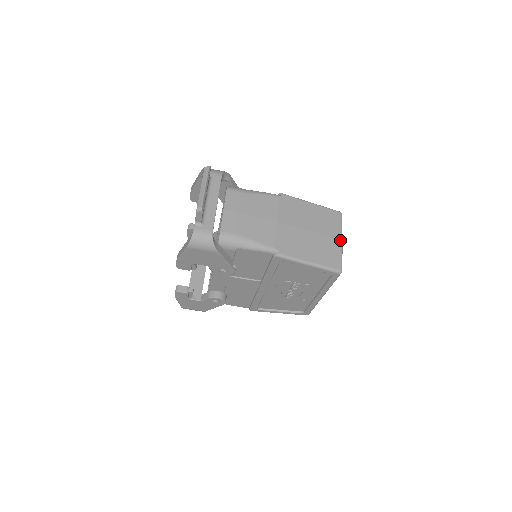
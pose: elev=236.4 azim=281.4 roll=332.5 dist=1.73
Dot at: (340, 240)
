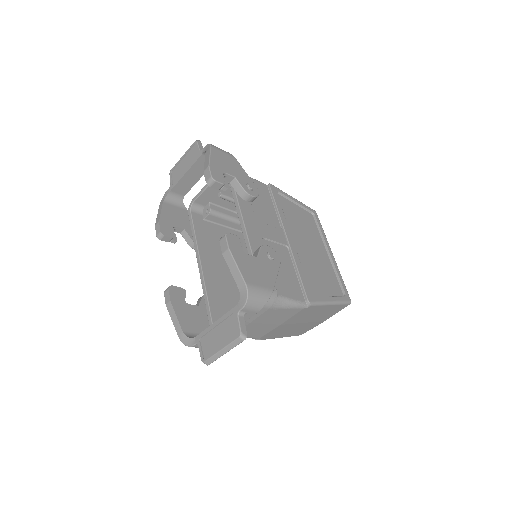
Dot at: occluded
